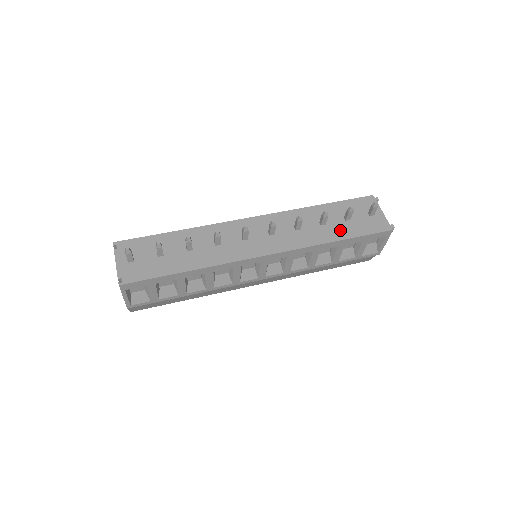
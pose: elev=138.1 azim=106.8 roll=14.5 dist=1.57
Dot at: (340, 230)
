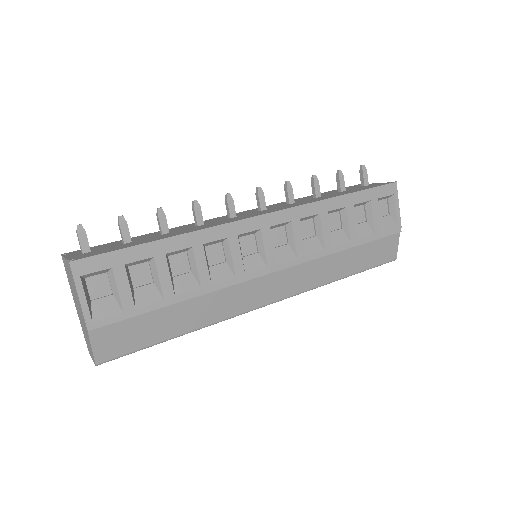
Dot at: (339, 194)
